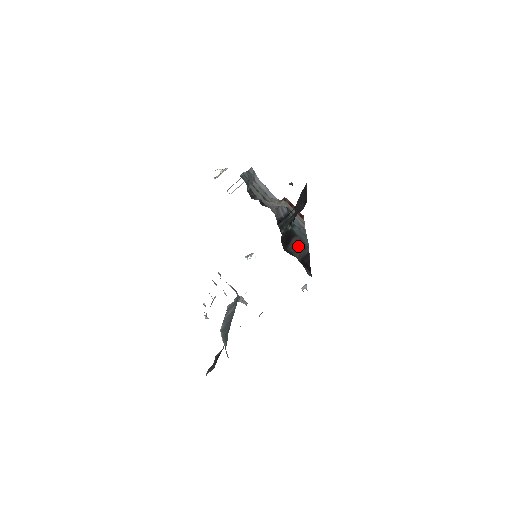
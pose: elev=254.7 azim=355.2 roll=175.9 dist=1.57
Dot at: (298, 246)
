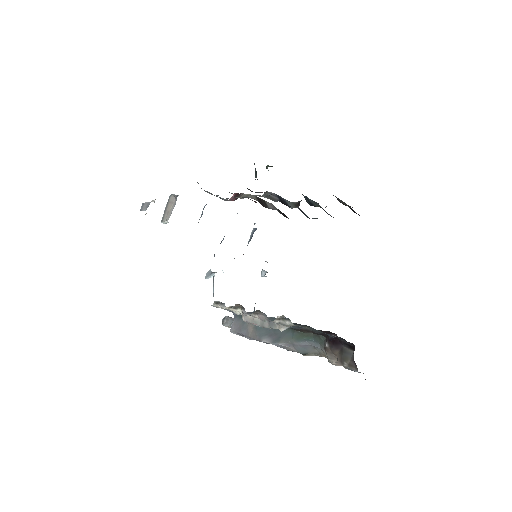
Dot at: (345, 203)
